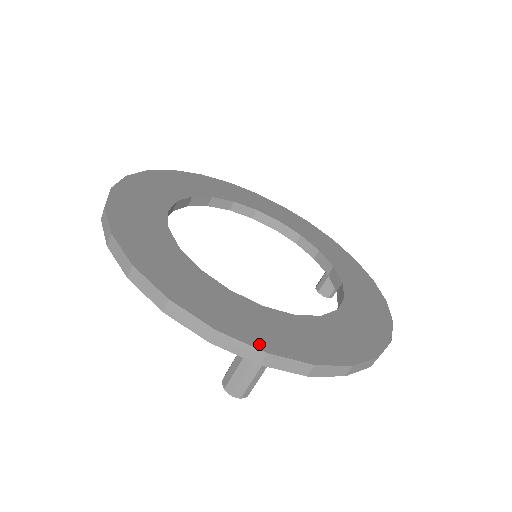
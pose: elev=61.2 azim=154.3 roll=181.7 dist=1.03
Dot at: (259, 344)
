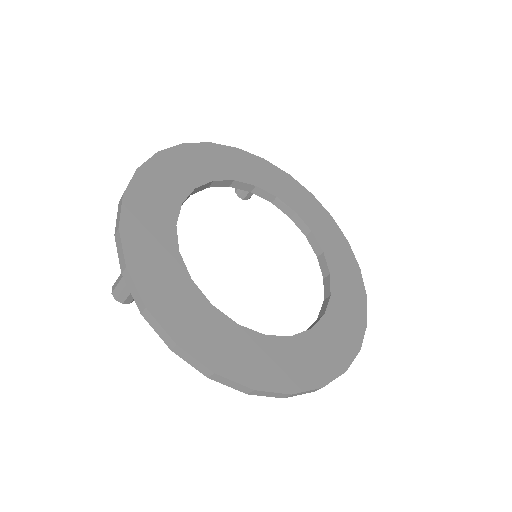
Dot at: (355, 349)
